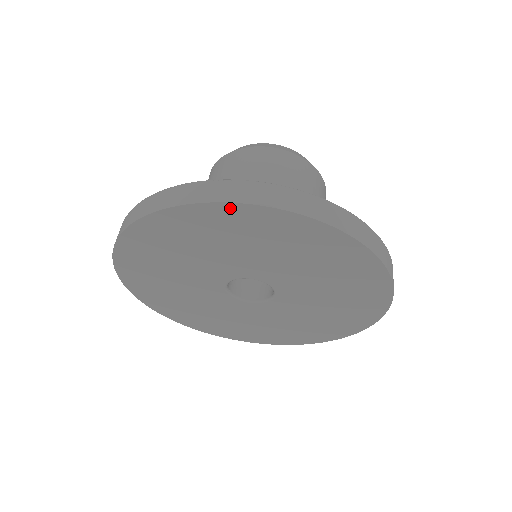
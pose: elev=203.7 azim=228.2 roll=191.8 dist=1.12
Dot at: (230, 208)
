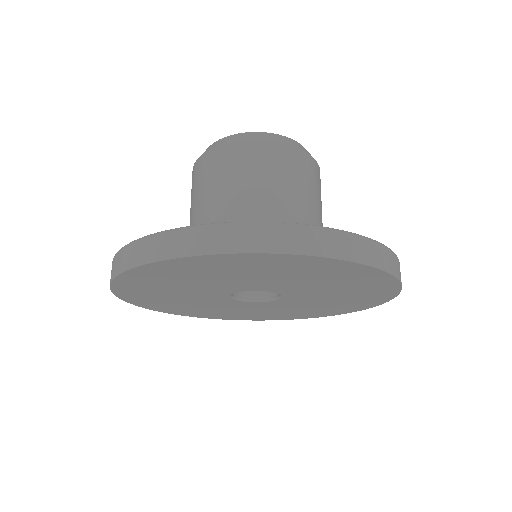
Dot at: (354, 266)
